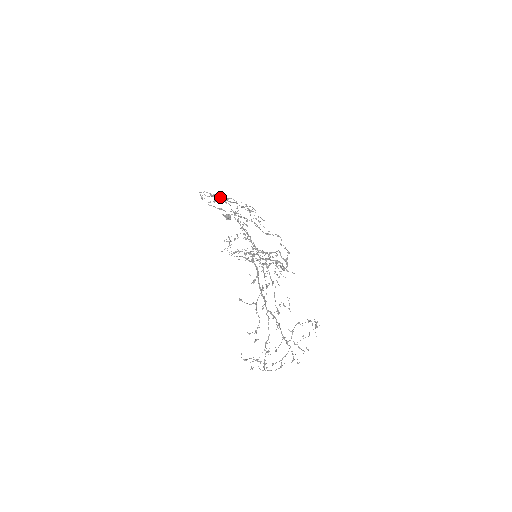
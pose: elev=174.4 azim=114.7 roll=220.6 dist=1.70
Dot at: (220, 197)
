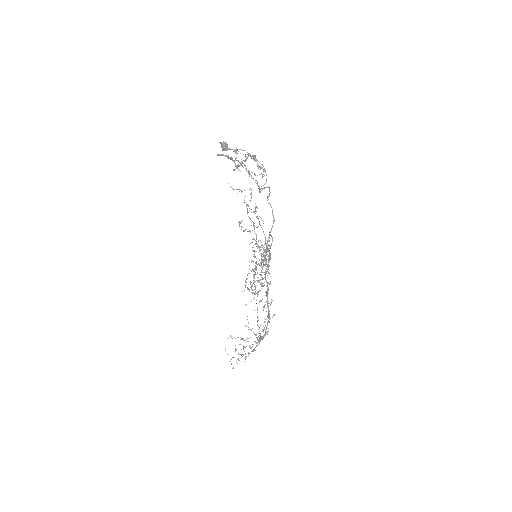
Dot at: occluded
